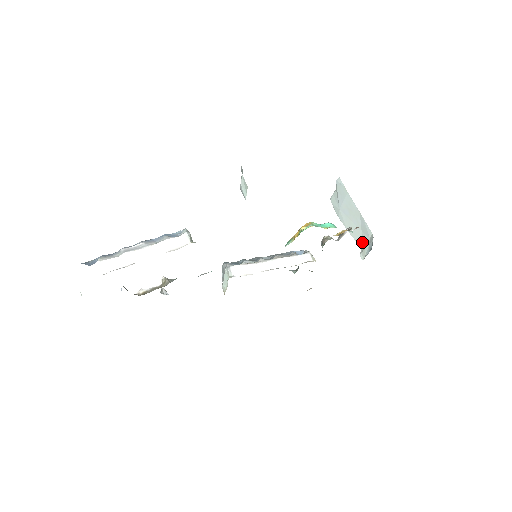
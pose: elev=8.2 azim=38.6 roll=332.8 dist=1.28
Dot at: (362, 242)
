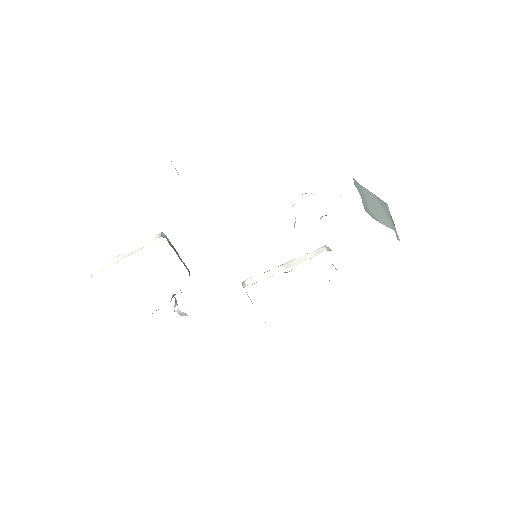
Dot at: occluded
